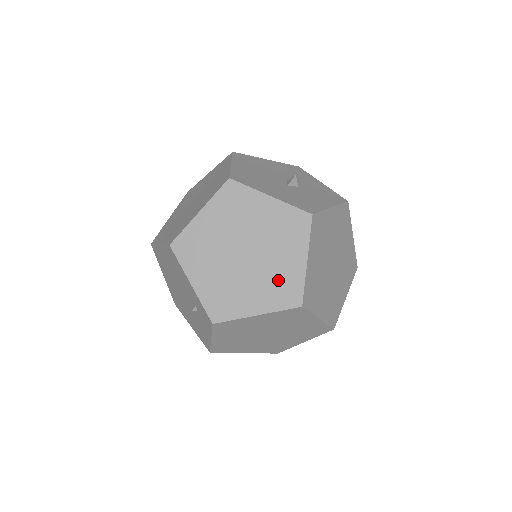
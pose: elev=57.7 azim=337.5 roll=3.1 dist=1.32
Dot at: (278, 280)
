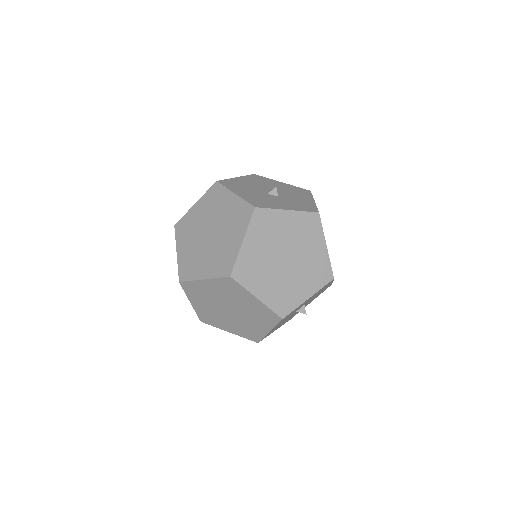
Dot at: (222, 255)
